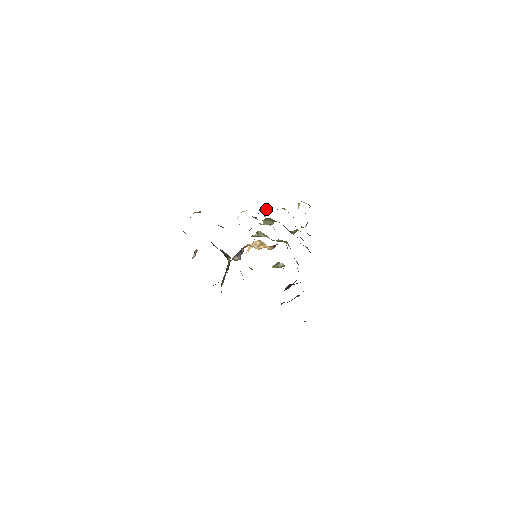
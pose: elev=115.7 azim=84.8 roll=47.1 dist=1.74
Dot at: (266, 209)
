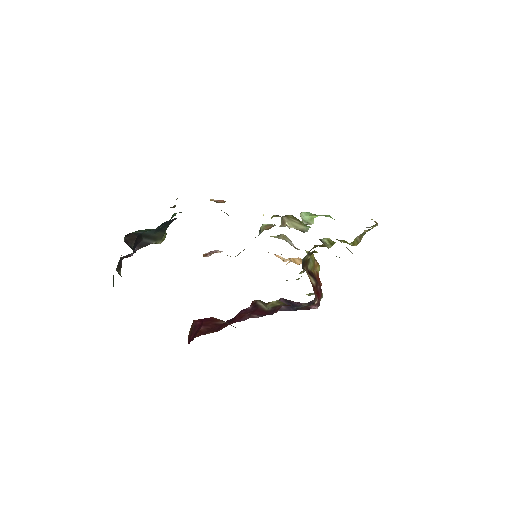
Dot at: (307, 214)
